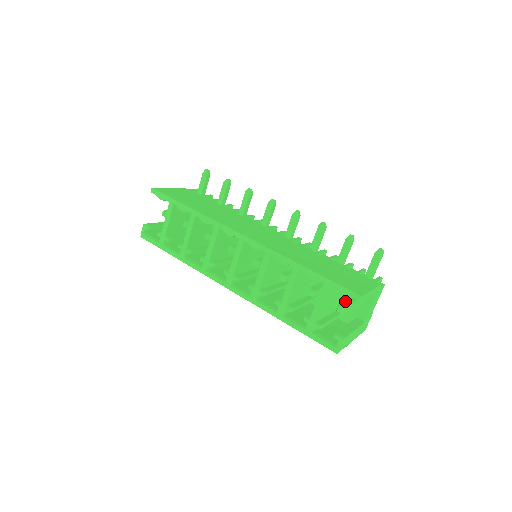
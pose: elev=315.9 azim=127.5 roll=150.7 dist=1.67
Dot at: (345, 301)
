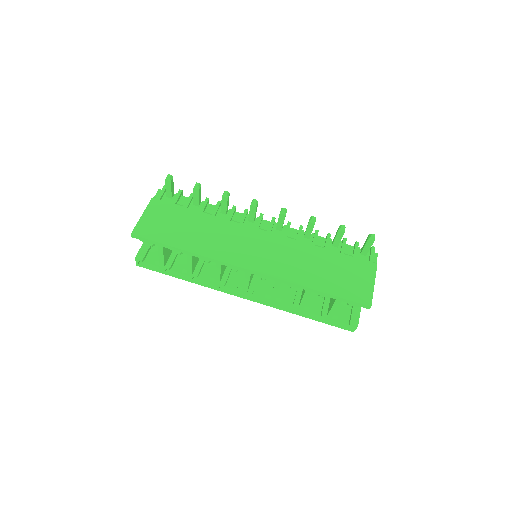
Dot at: occluded
